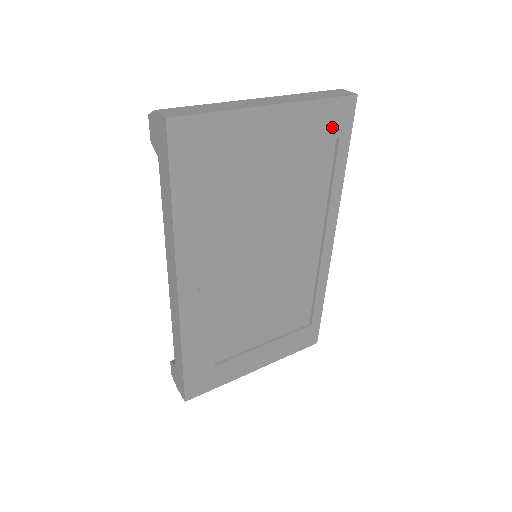
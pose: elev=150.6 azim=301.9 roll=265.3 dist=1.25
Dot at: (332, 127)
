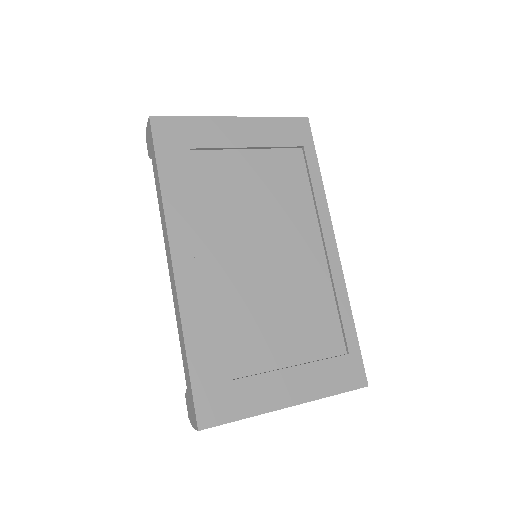
Dot at: (293, 138)
